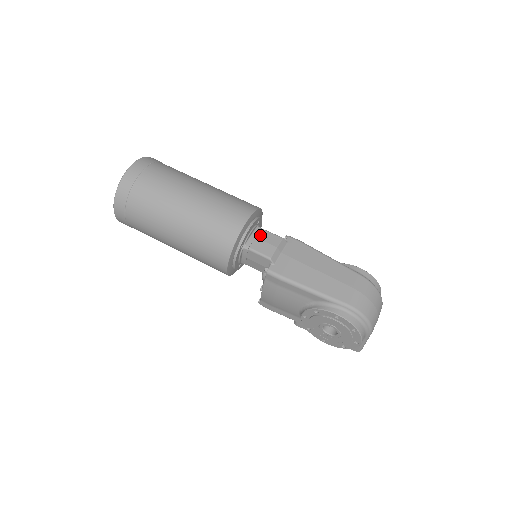
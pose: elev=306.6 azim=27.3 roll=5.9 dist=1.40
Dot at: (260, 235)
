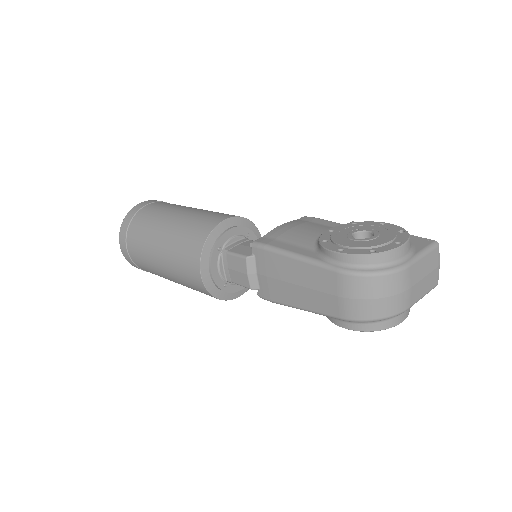
Dot at: (229, 264)
